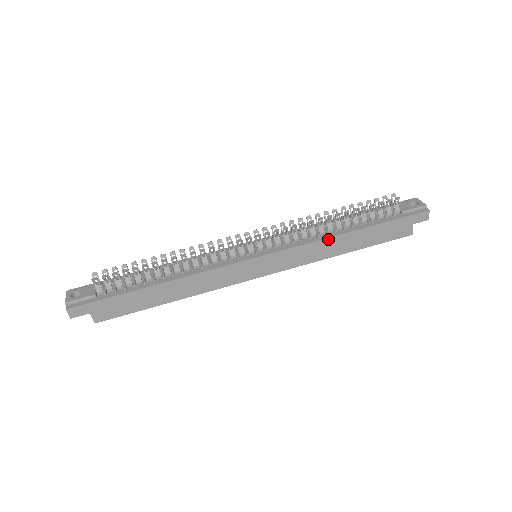
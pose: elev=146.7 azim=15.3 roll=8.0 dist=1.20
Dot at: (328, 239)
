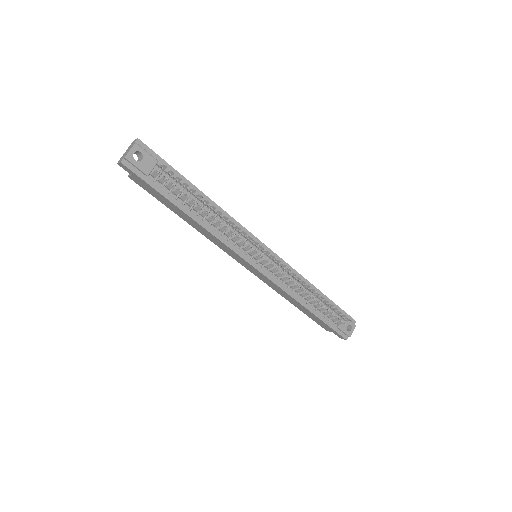
Dot at: (293, 298)
